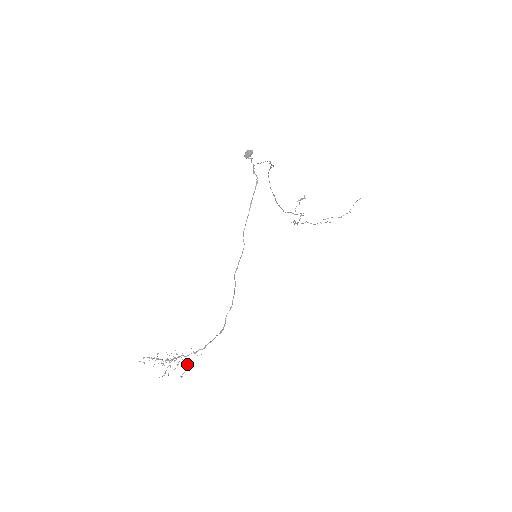
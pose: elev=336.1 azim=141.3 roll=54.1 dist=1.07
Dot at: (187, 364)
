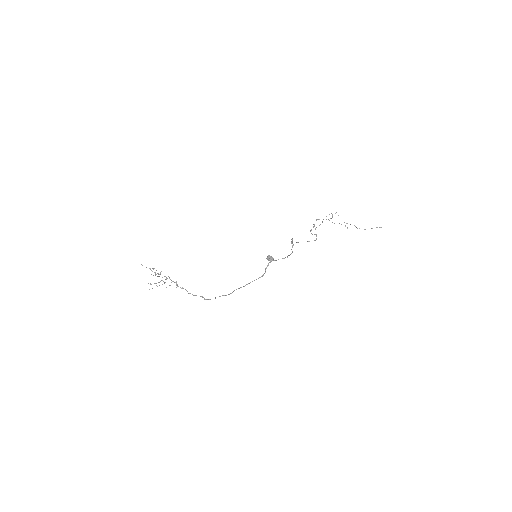
Dot at: occluded
